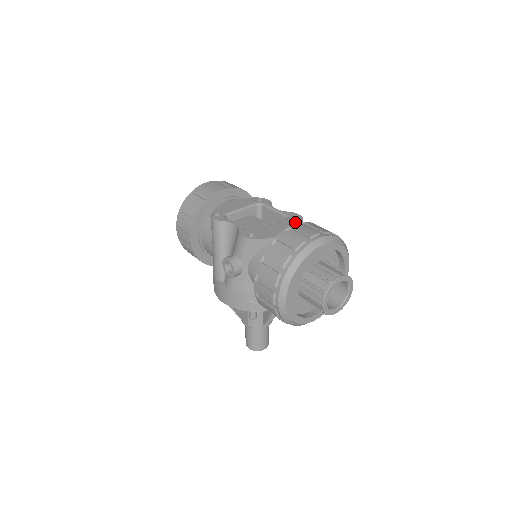
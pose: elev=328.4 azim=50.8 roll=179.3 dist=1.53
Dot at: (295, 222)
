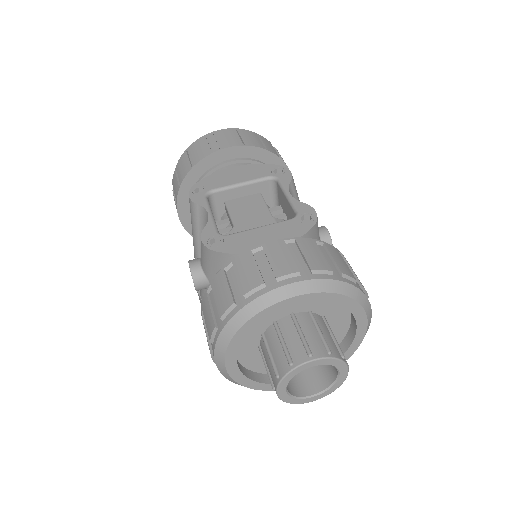
Dot at: (298, 228)
